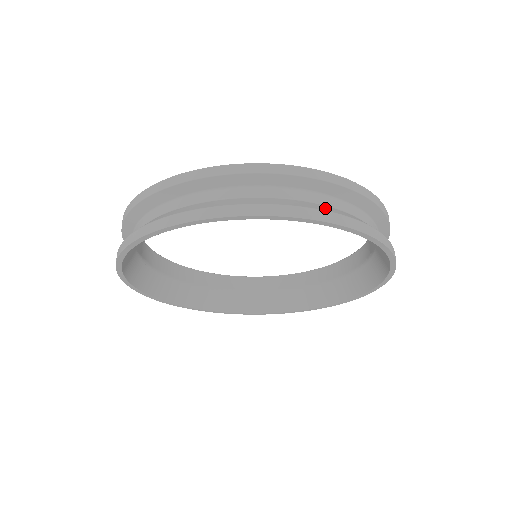
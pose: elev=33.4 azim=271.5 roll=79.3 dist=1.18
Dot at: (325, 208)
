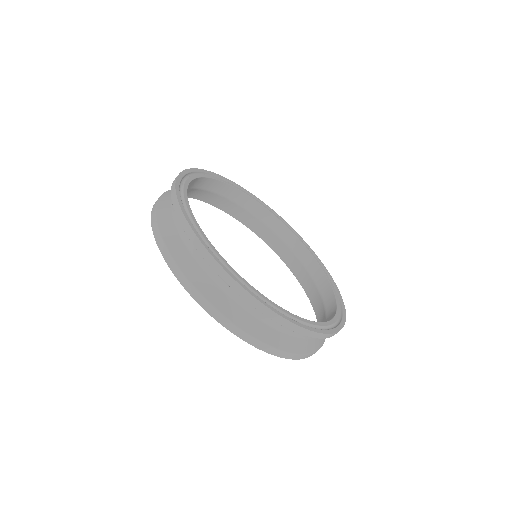
Dot at: (316, 345)
